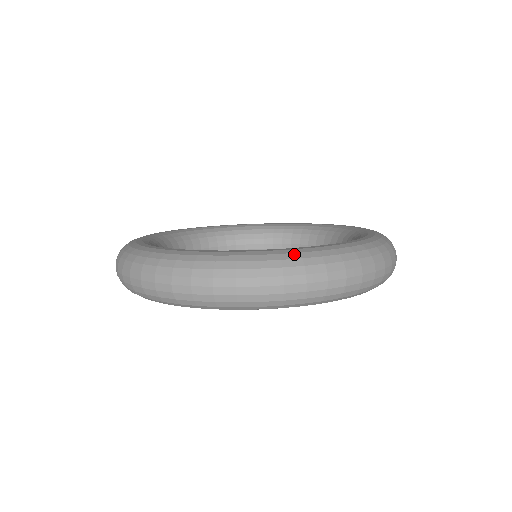
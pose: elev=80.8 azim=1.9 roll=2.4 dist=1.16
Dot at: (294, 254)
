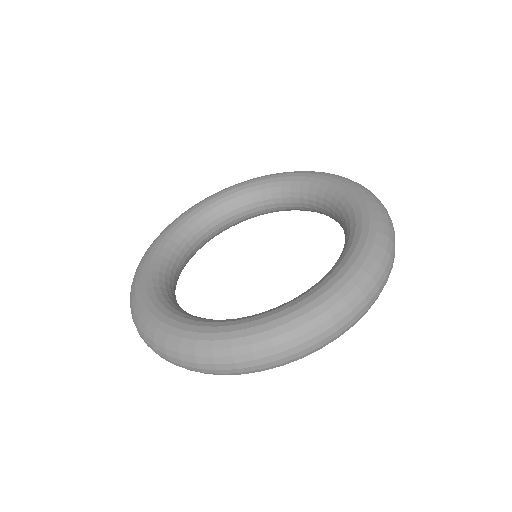
Dot at: (225, 341)
